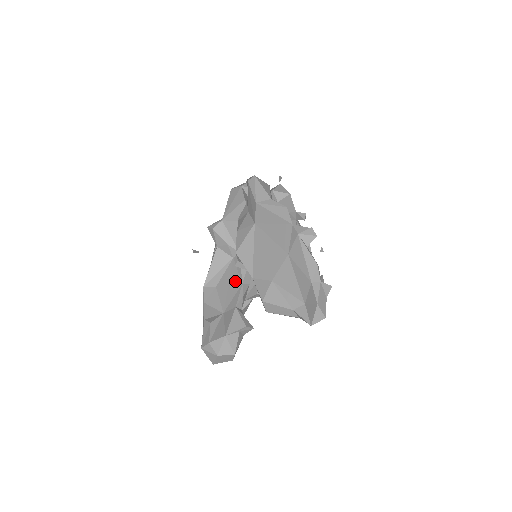
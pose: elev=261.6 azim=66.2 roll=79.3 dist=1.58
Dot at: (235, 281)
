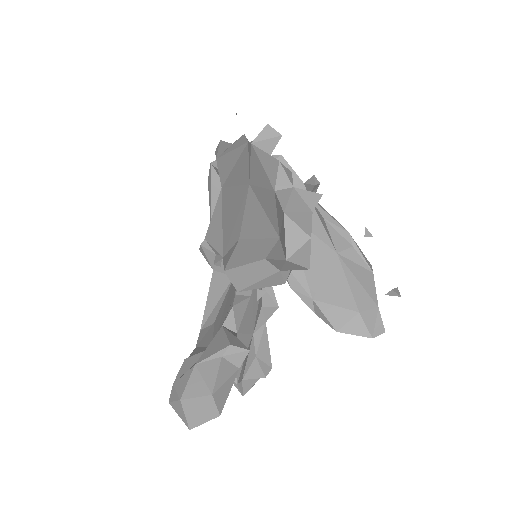
Dot at: (230, 298)
